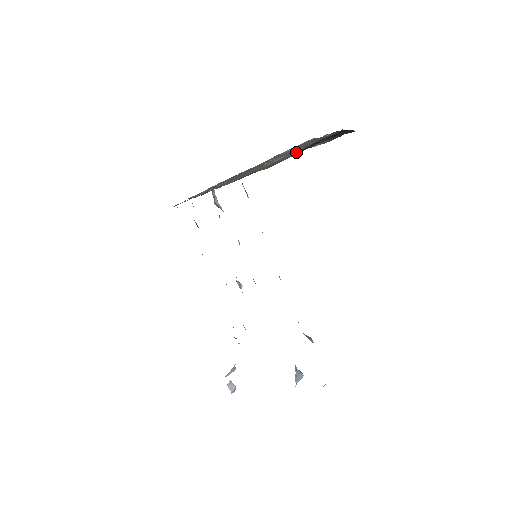
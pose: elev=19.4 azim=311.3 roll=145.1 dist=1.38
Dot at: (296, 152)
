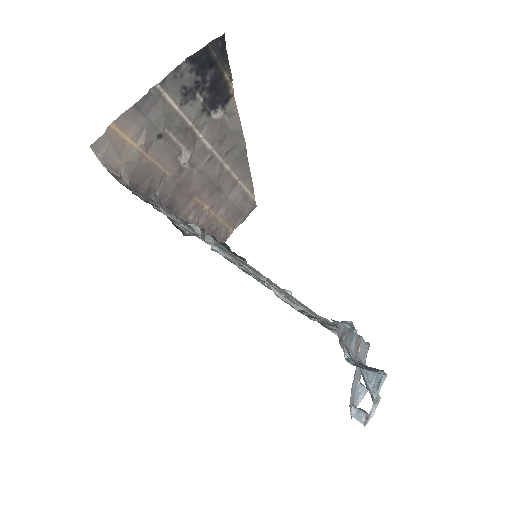
Dot at: (216, 115)
